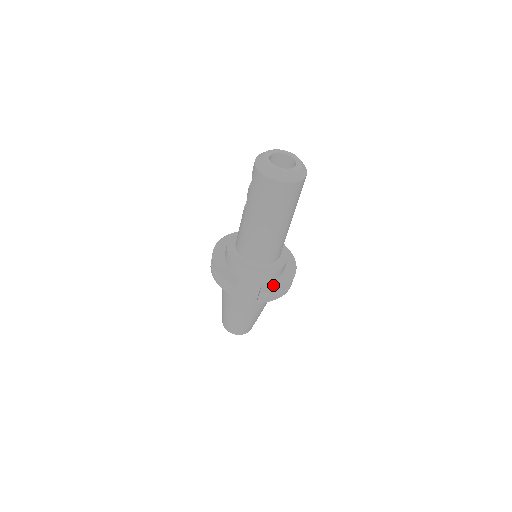
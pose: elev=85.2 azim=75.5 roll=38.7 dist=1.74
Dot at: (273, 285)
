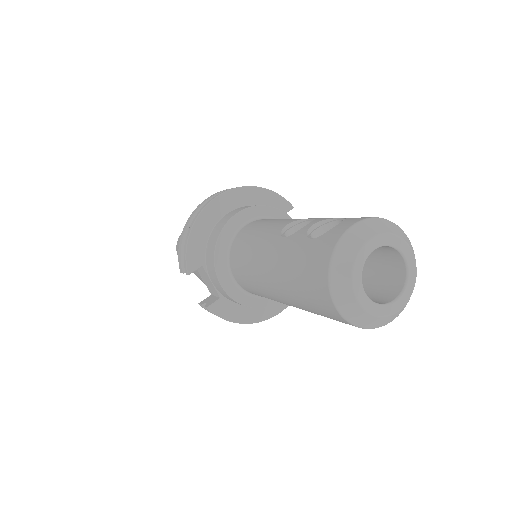
Dot at: (233, 310)
